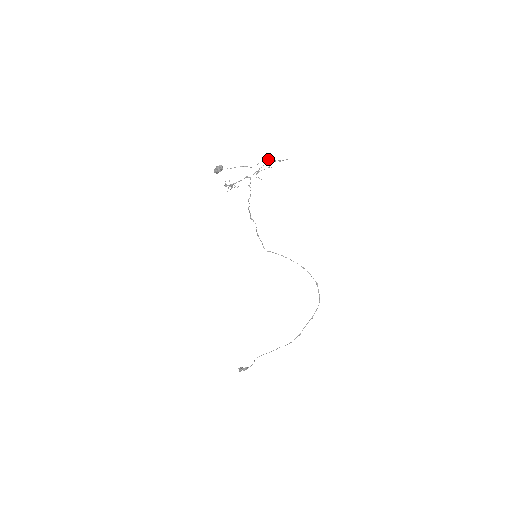
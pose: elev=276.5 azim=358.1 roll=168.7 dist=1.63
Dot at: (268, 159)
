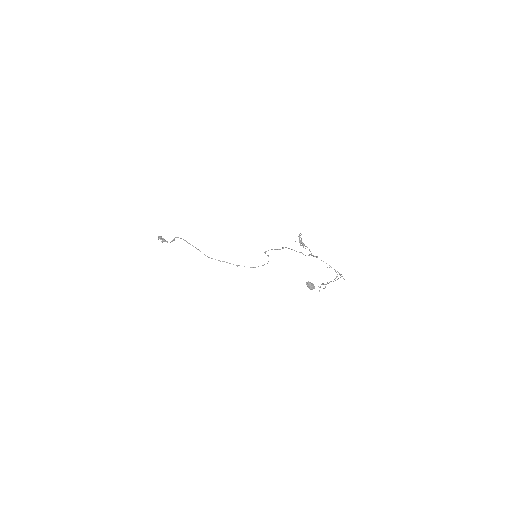
Dot at: occluded
